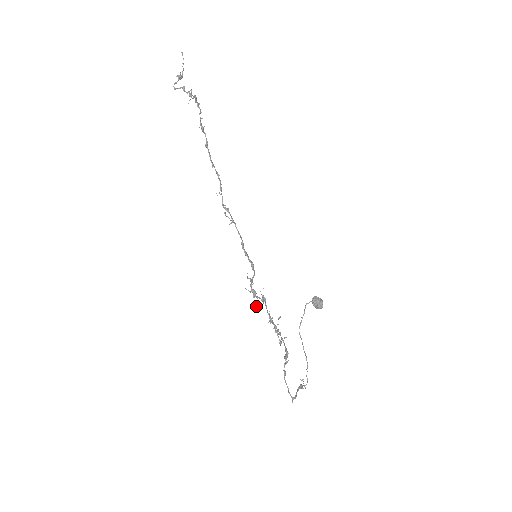
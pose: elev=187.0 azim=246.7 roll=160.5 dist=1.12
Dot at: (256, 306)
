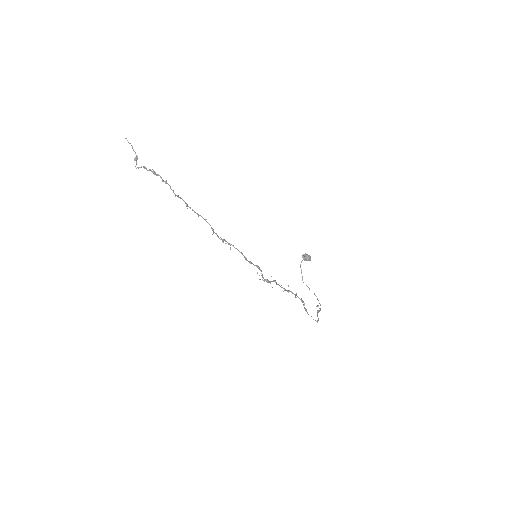
Dot at: occluded
